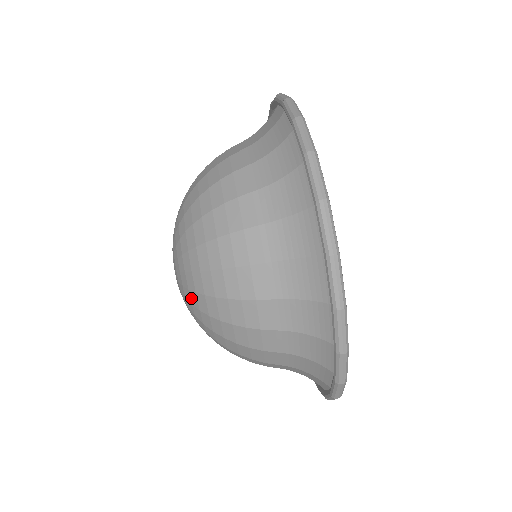
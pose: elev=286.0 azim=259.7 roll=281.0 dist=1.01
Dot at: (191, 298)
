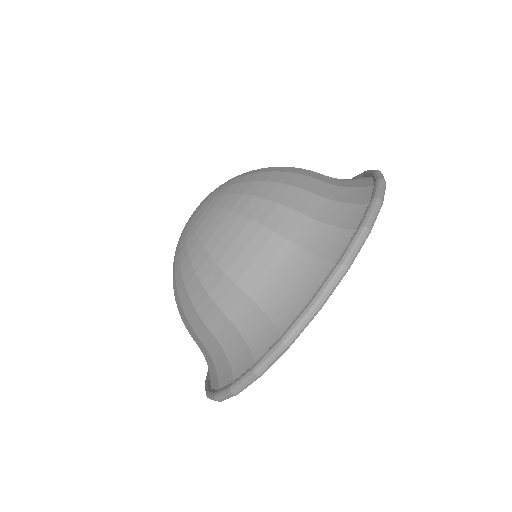
Dot at: (200, 226)
